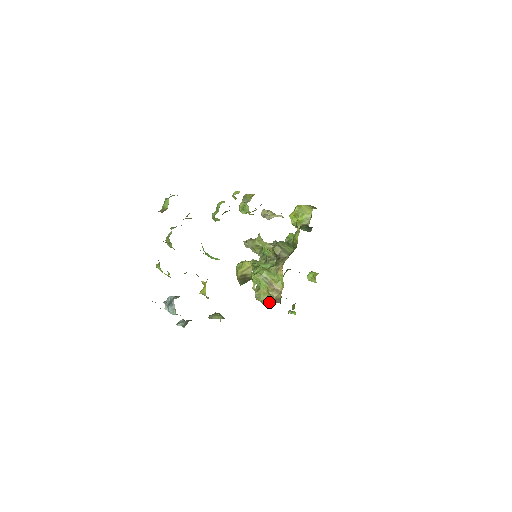
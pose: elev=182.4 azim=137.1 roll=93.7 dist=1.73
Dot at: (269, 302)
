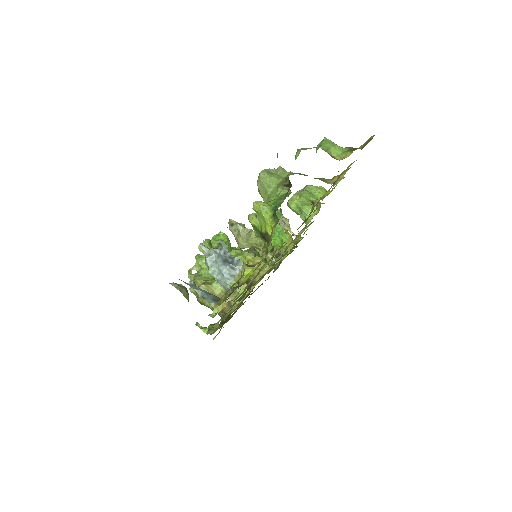
Dot at: (210, 306)
